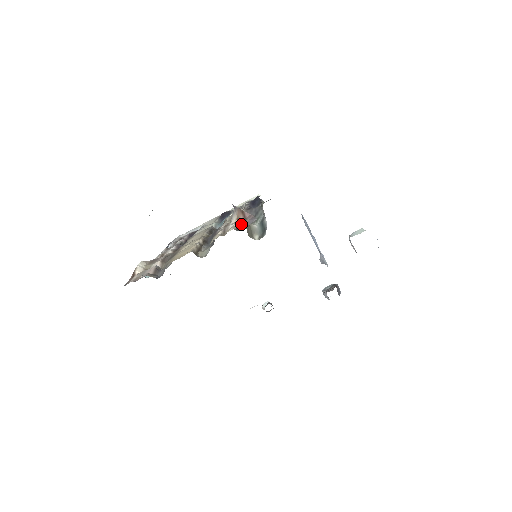
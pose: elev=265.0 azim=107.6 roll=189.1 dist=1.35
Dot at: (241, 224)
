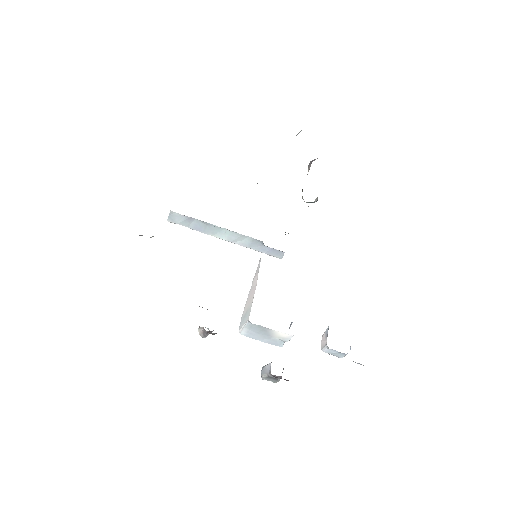
Dot at: occluded
